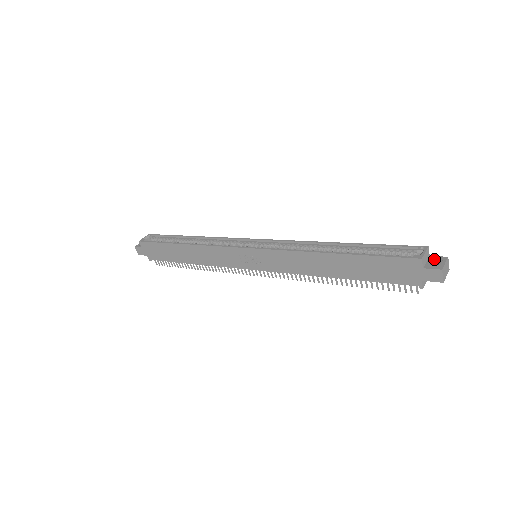
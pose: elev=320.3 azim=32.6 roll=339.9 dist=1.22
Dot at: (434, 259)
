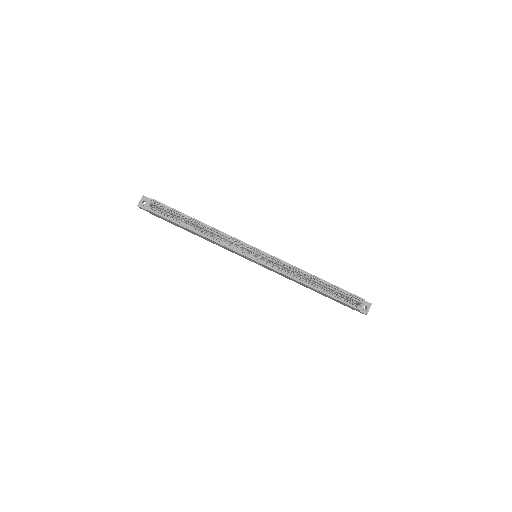
Dot at: (365, 304)
